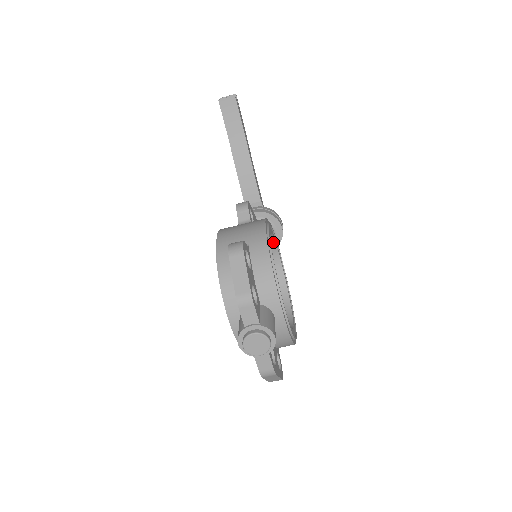
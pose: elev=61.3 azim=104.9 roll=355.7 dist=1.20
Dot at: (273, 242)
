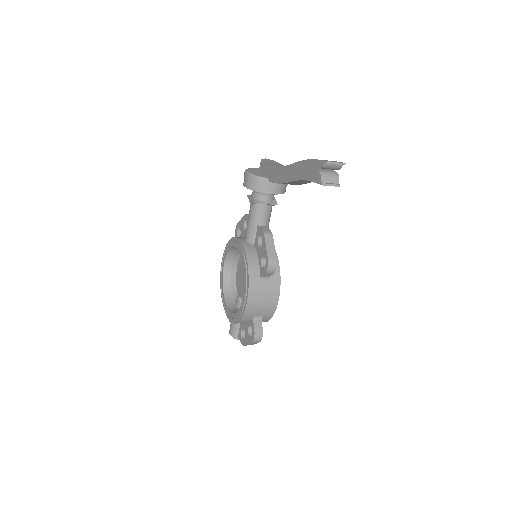
Dot at: occluded
